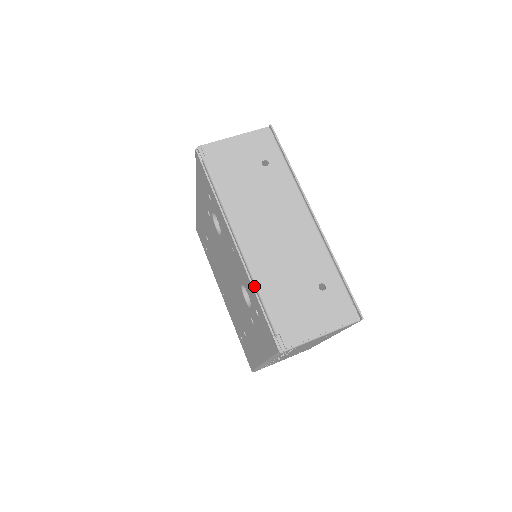
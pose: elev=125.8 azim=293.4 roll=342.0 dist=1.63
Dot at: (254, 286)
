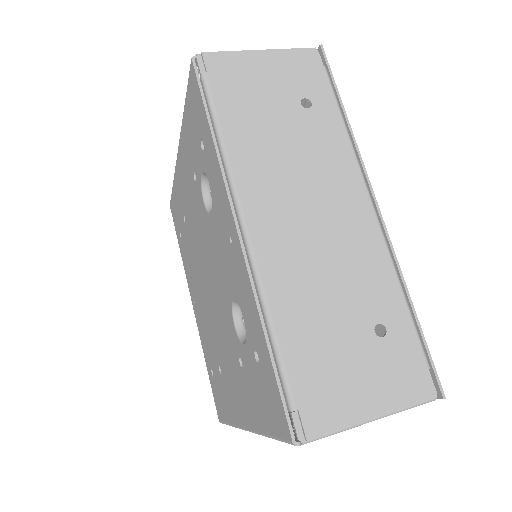
Dot at: (262, 311)
